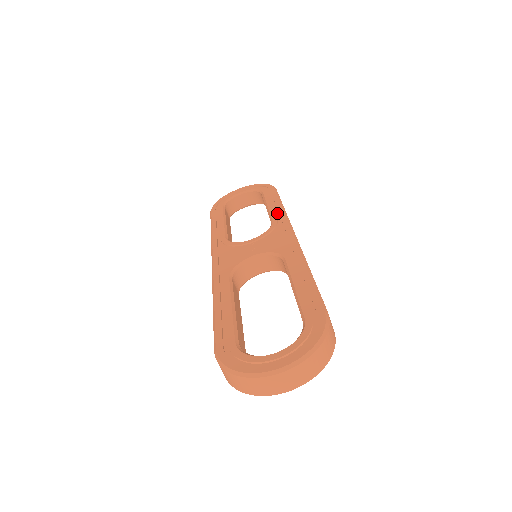
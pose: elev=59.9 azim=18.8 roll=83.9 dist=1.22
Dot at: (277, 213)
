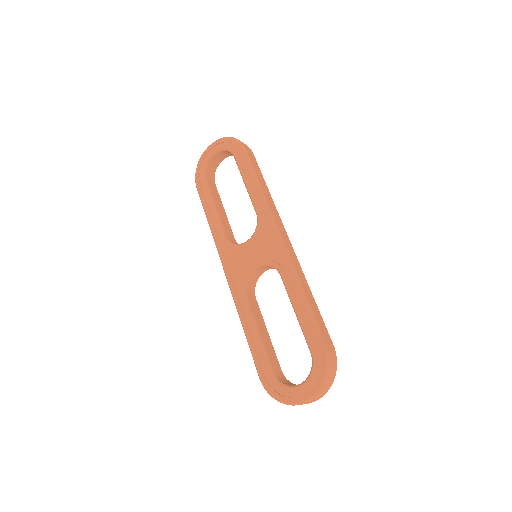
Dot at: (257, 198)
